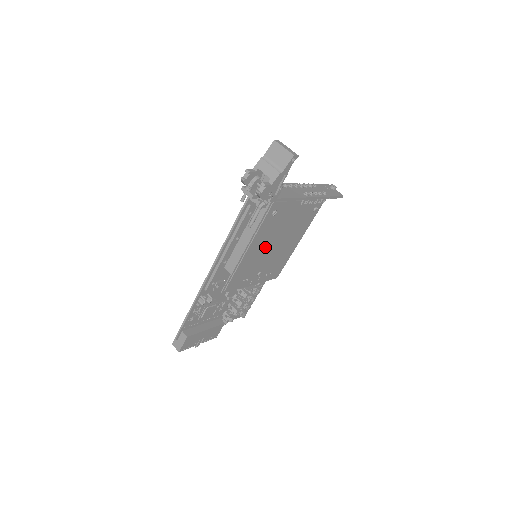
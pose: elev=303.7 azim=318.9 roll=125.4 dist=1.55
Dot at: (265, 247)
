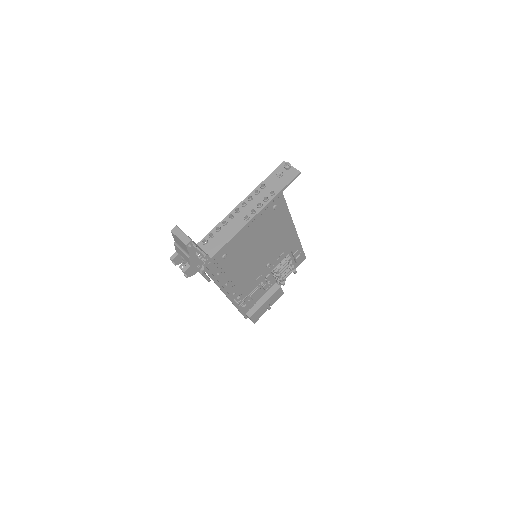
Dot at: (249, 261)
